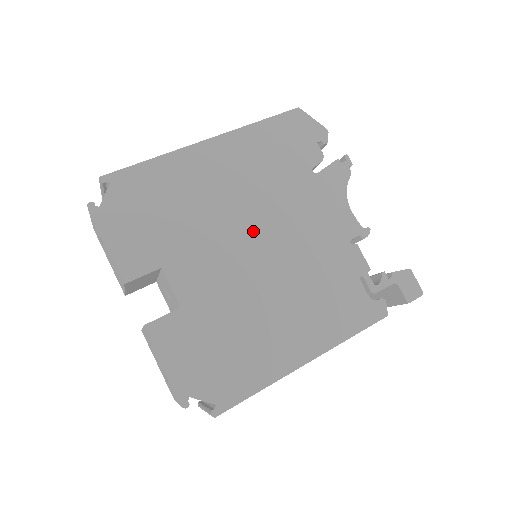
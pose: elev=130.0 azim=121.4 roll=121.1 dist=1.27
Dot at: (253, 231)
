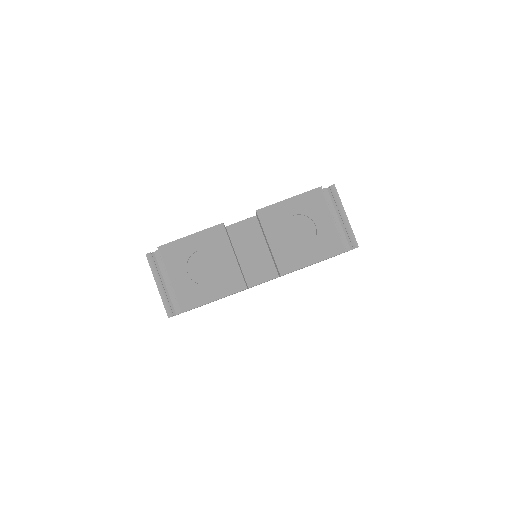
Dot at: occluded
